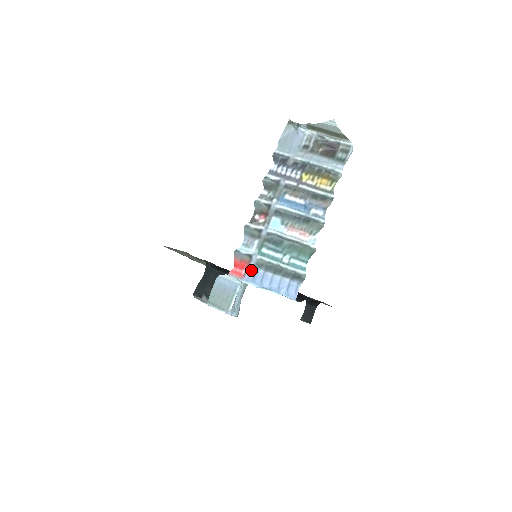
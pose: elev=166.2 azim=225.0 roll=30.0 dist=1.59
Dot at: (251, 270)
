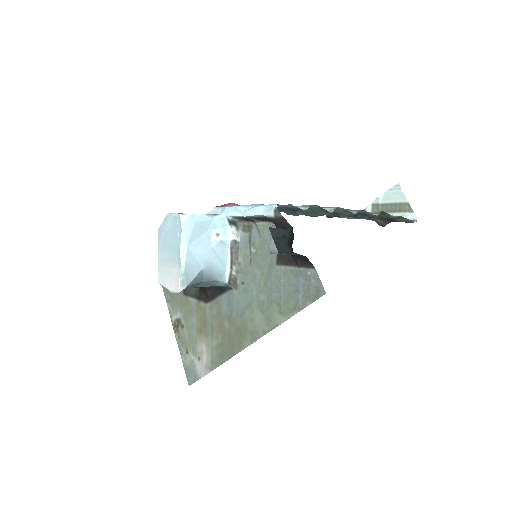
Dot at: occluded
